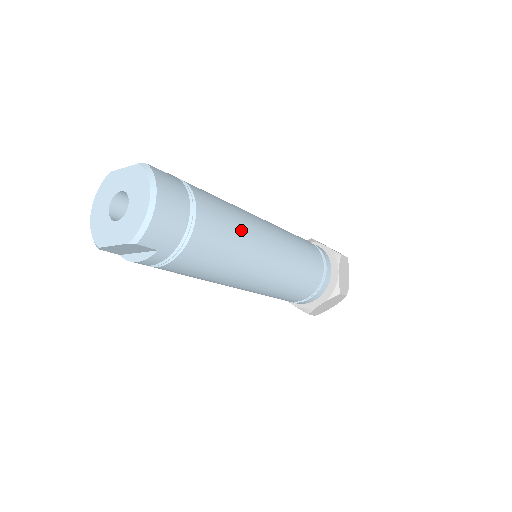
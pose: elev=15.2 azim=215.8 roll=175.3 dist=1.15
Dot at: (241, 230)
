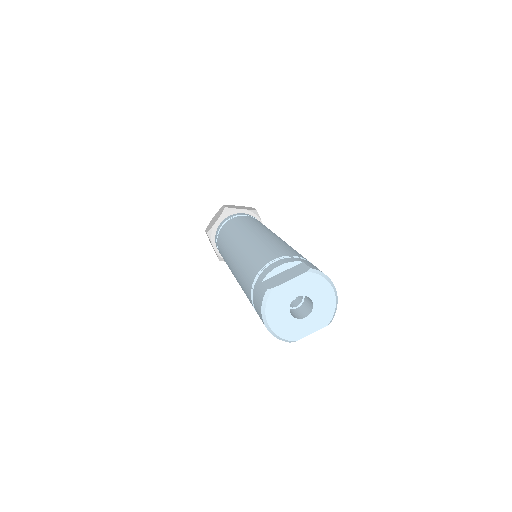
Dot at: occluded
